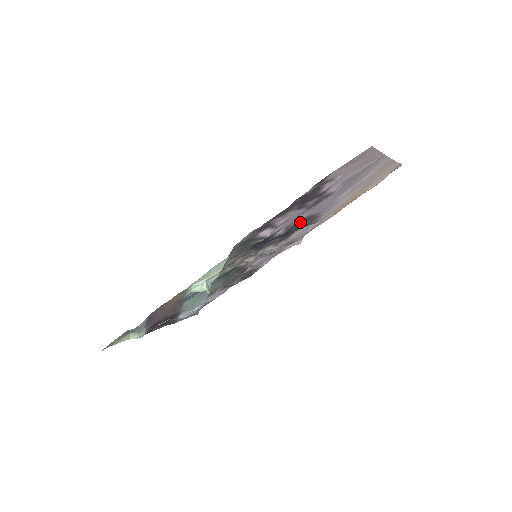
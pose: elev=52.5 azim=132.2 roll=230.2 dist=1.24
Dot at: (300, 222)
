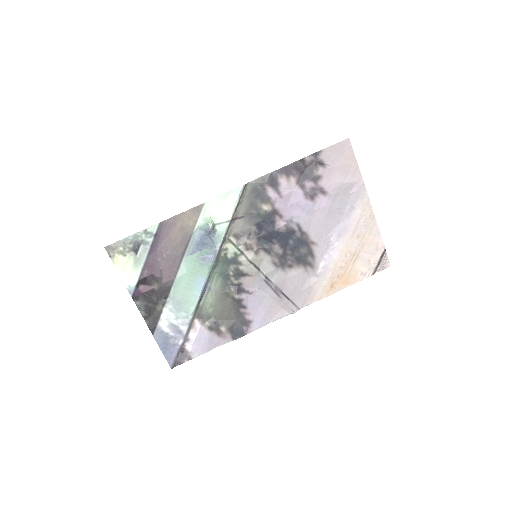
Dot at: (298, 234)
